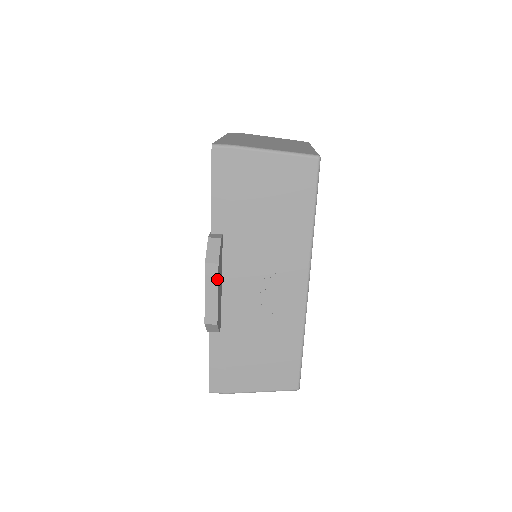
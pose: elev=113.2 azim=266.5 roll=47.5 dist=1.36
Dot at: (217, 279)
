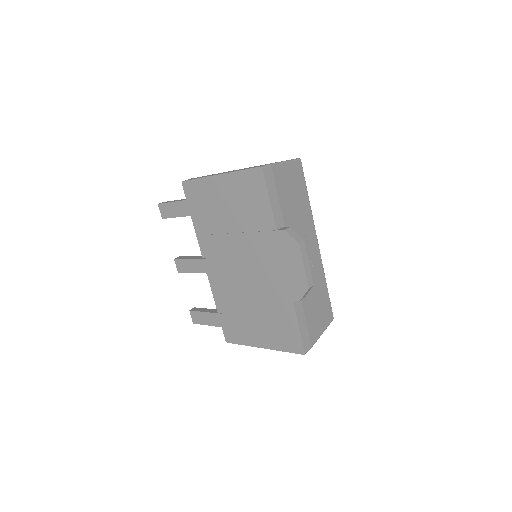
Dot at: (306, 252)
